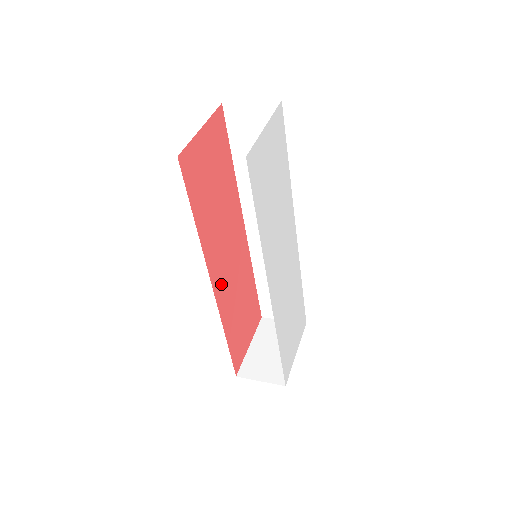
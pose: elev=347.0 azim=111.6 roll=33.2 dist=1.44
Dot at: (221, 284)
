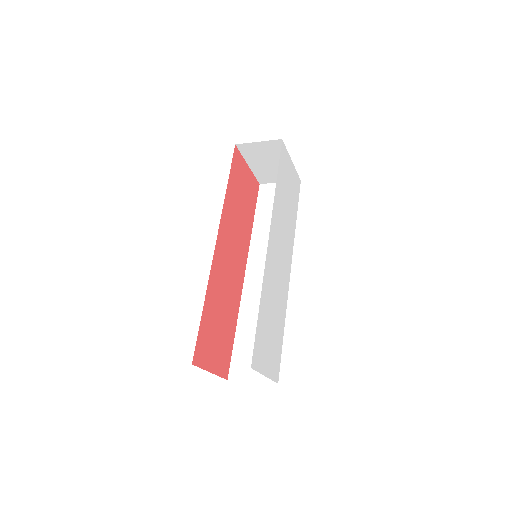
Dot at: (220, 258)
